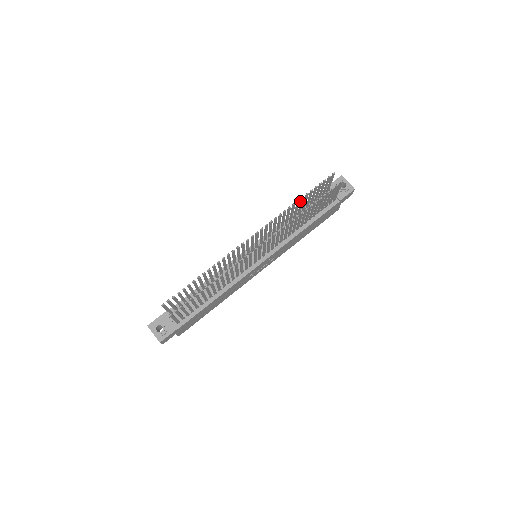
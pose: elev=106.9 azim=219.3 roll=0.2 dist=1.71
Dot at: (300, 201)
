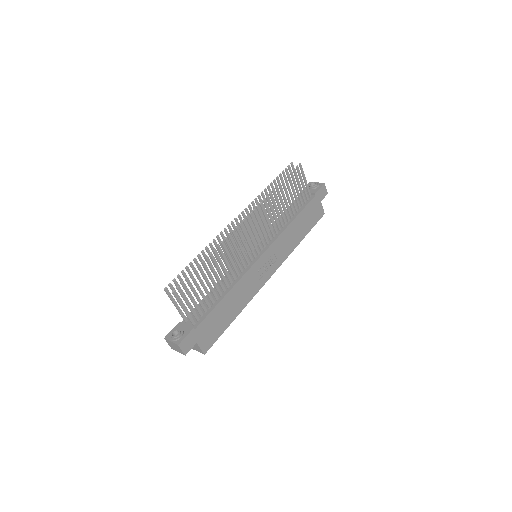
Dot at: occluded
